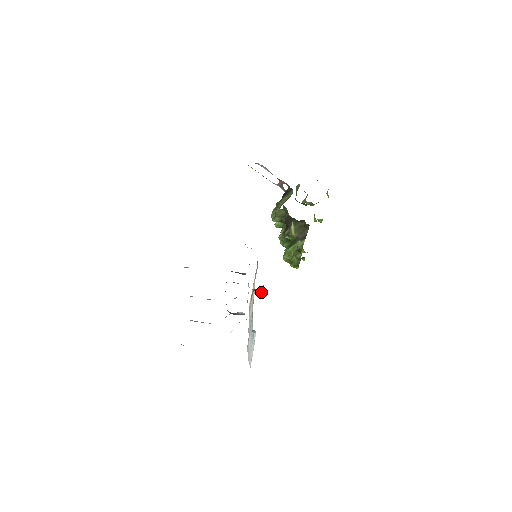
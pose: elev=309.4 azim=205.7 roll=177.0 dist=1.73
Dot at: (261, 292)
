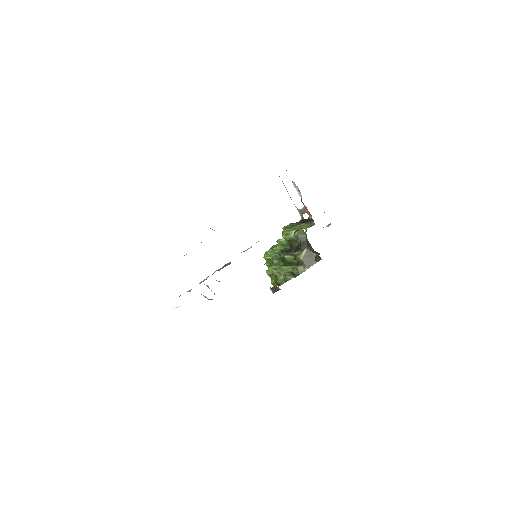
Dot at: occluded
